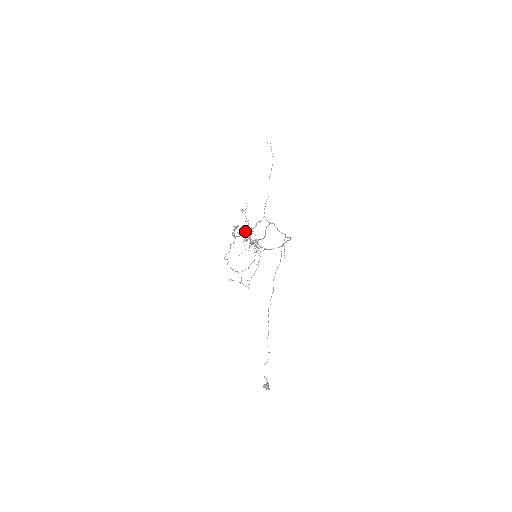
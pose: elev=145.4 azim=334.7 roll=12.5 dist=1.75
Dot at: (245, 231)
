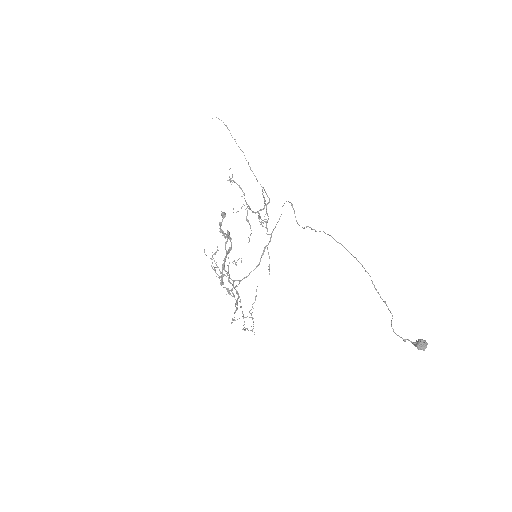
Dot at: (227, 231)
